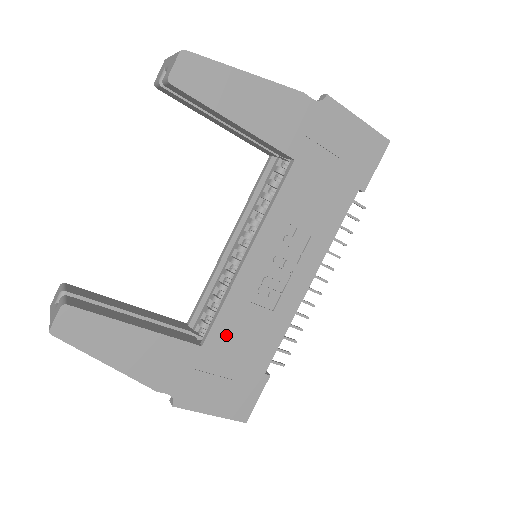
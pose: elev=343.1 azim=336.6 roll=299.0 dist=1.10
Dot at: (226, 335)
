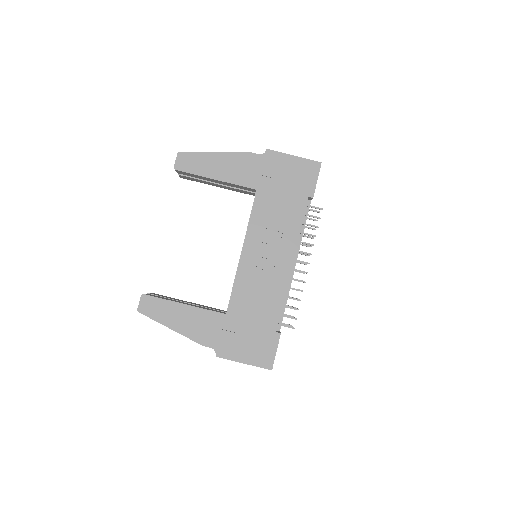
Dot at: (241, 305)
